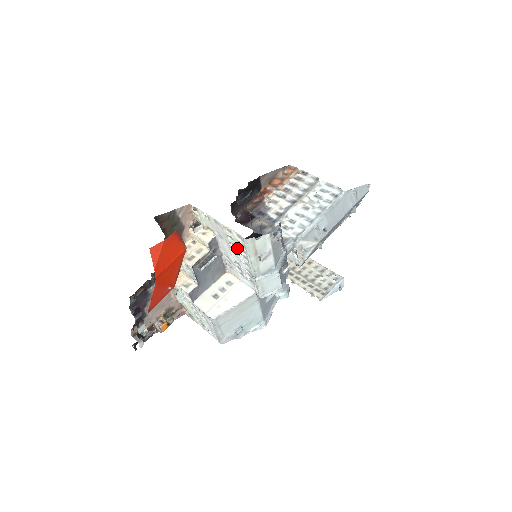
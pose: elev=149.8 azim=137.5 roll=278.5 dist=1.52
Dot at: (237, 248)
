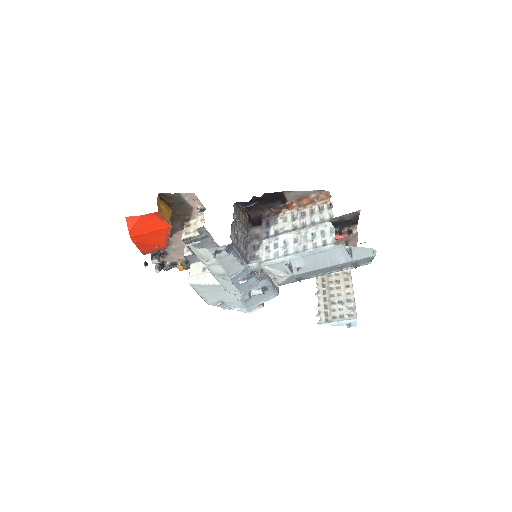
Dot at: occluded
